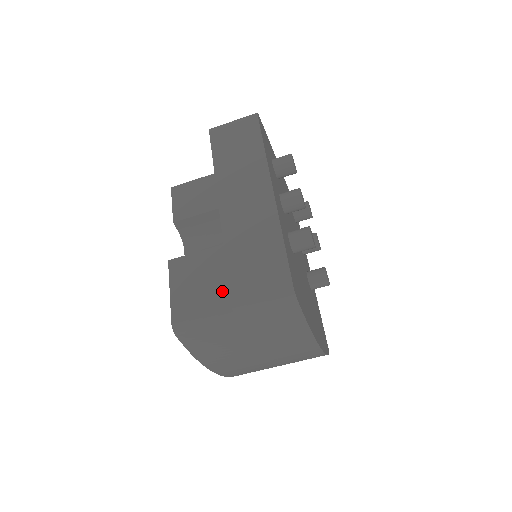
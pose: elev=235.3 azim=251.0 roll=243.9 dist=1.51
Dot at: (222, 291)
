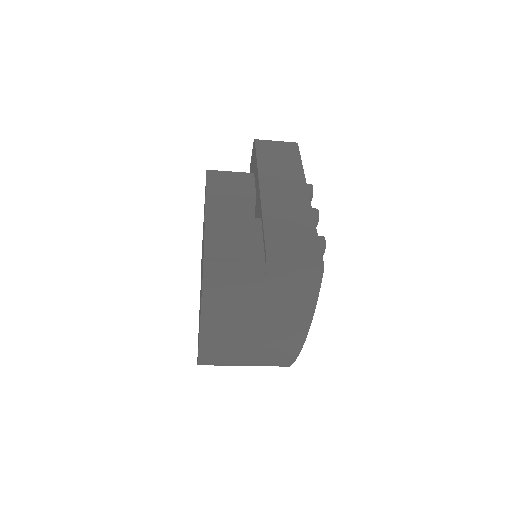
Dot at: (256, 250)
